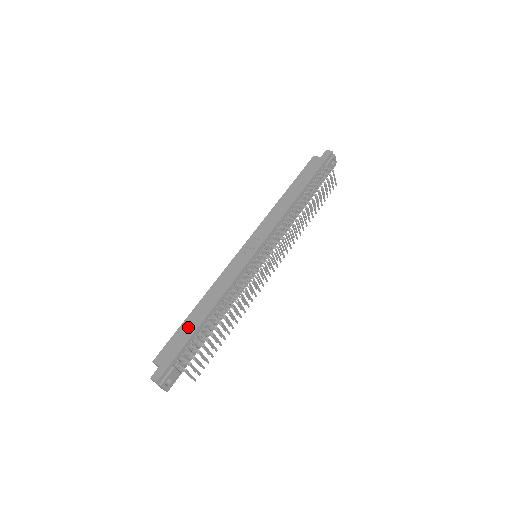
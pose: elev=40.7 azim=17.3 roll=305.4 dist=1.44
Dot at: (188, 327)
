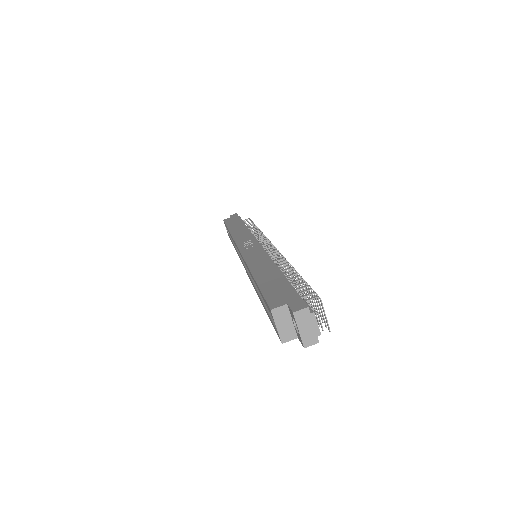
Dot at: (270, 280)
